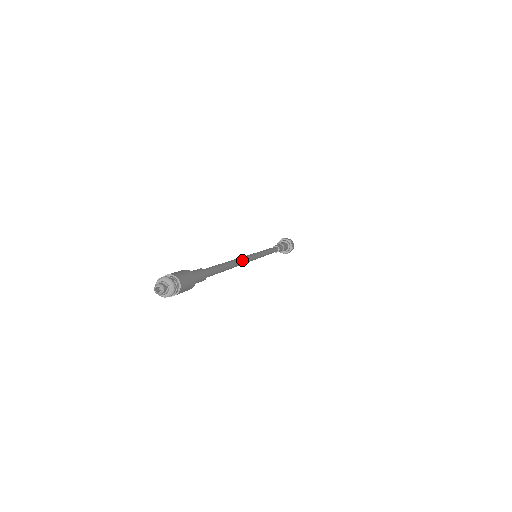
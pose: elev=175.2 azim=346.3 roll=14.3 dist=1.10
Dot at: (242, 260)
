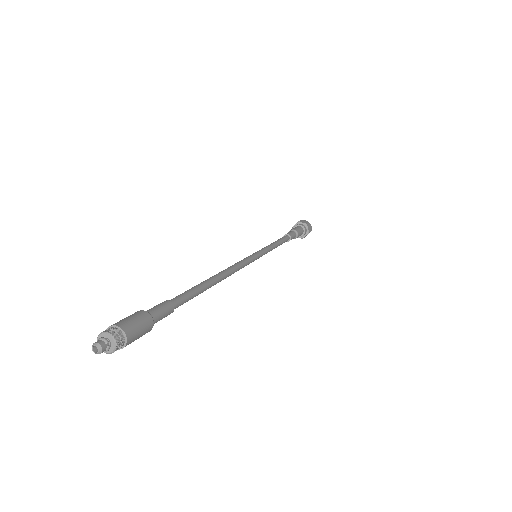
Dot at: (232, 270)
